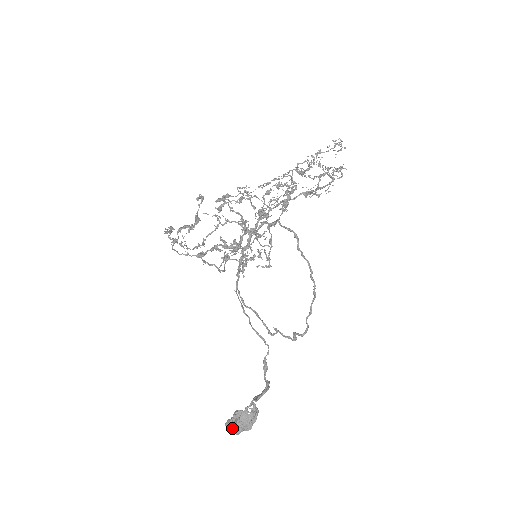
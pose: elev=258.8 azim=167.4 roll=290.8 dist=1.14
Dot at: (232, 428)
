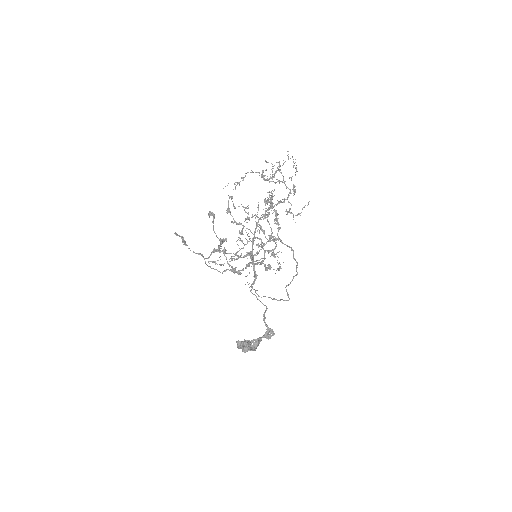
Dot at: occluded
